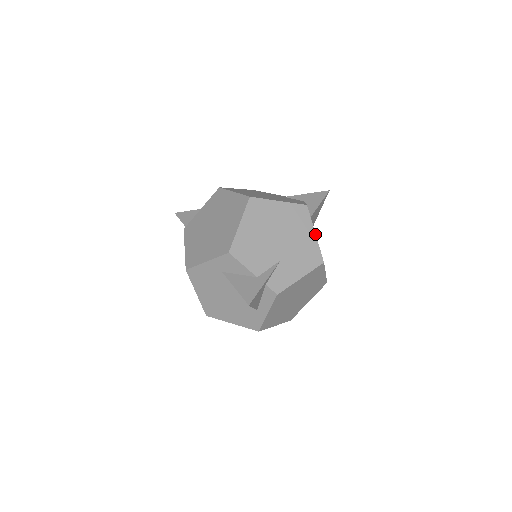
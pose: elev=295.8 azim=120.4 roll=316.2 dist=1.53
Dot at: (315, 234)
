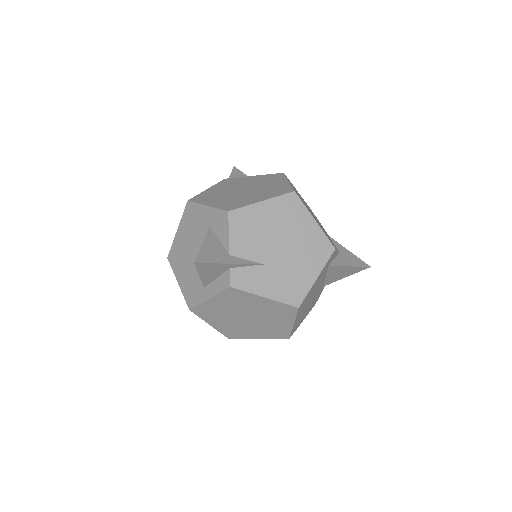
Dot at: (317, 278)
